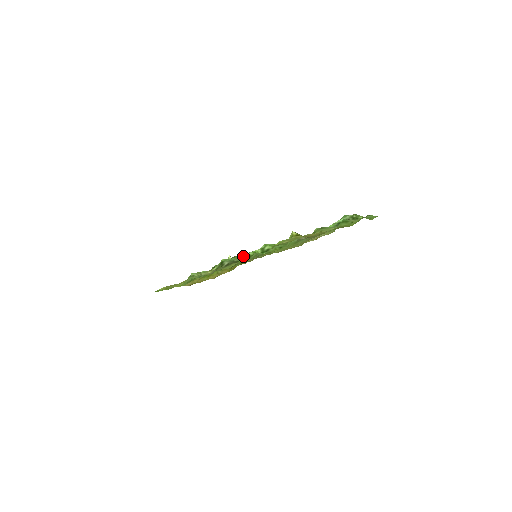
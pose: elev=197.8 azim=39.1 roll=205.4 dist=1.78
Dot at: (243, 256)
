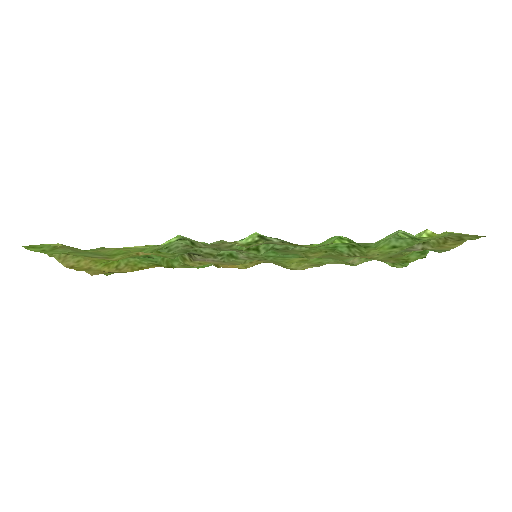
Dot at: occluded
